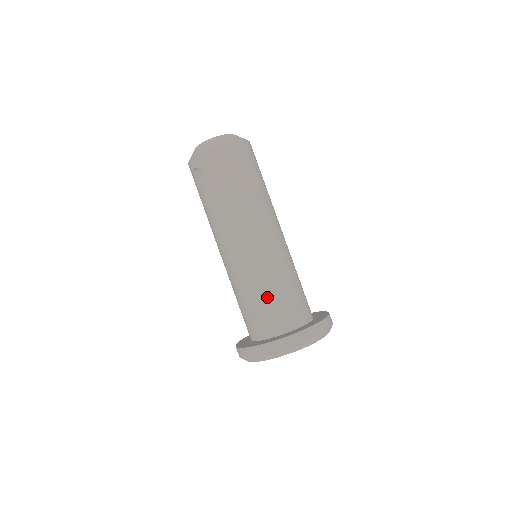
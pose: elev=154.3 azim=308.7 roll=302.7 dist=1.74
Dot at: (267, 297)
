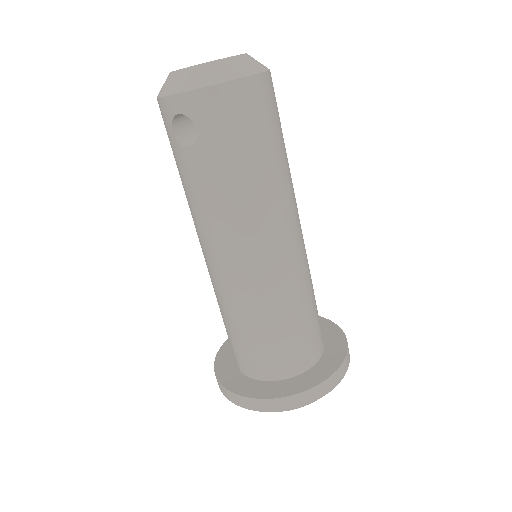
Dot at: (283, 330)
